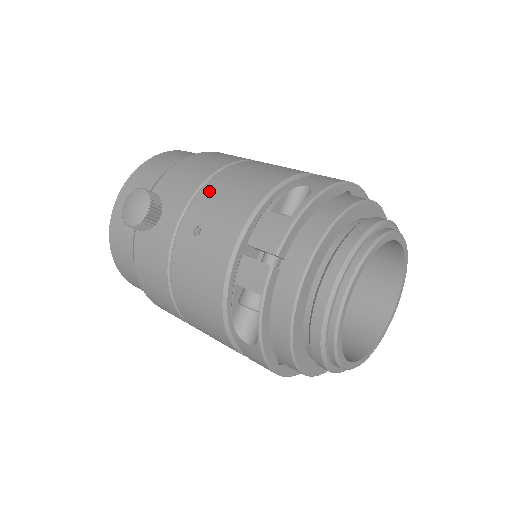
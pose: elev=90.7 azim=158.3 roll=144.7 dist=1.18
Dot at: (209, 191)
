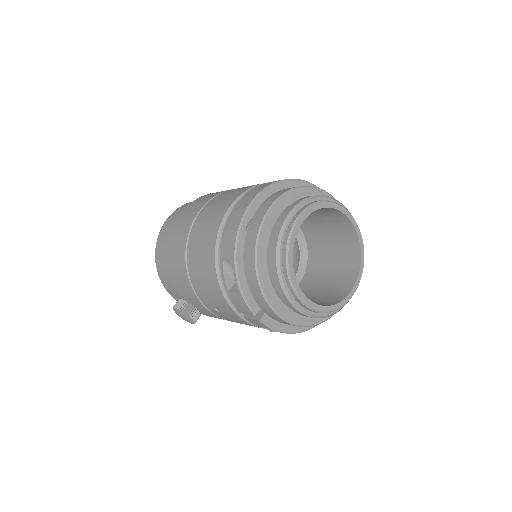
Dot at: (196, 287)
